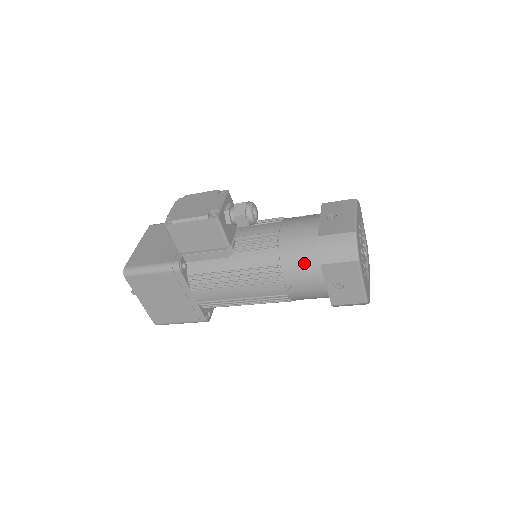
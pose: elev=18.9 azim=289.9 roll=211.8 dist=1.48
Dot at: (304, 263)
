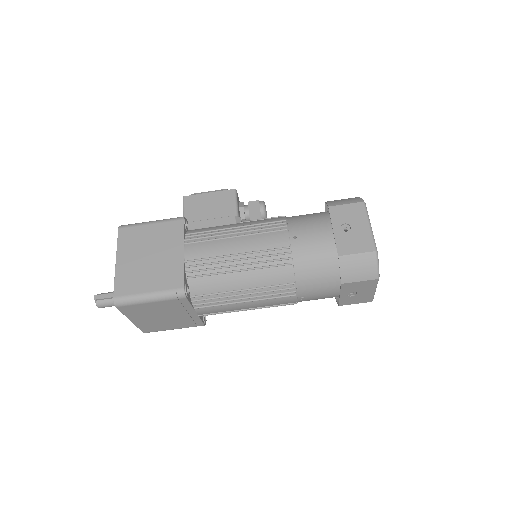
Dot at: (311, 218)
